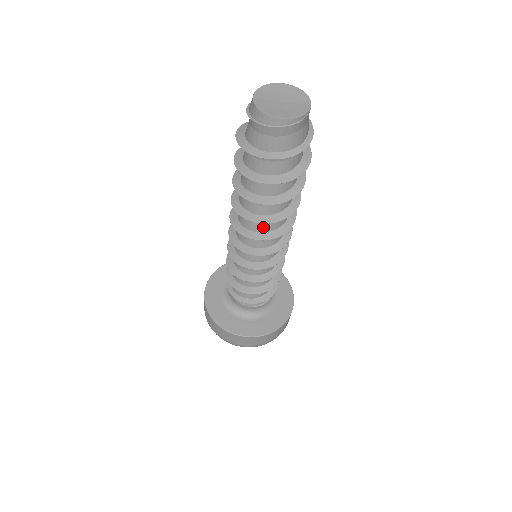
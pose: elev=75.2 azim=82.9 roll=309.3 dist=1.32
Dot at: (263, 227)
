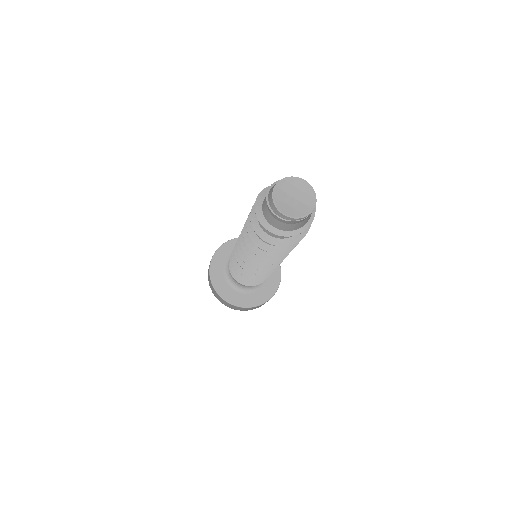
Dot at: occluded
